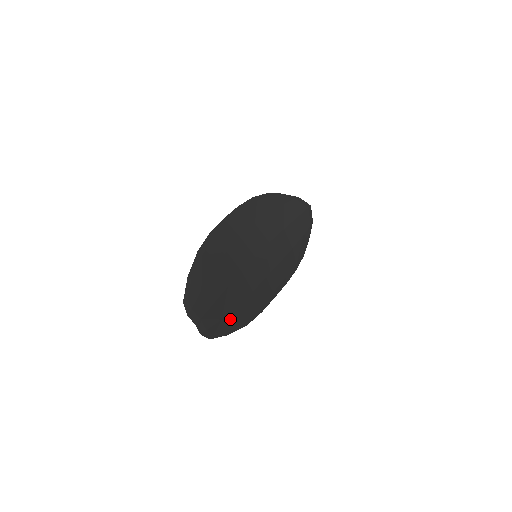
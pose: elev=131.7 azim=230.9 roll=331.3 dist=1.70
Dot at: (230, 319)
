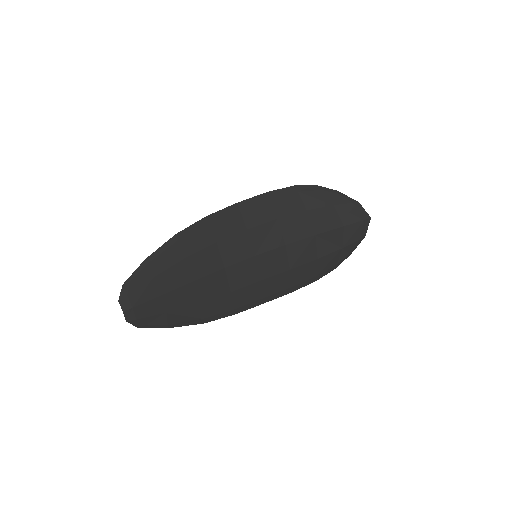
Dot at: (179, 314)
